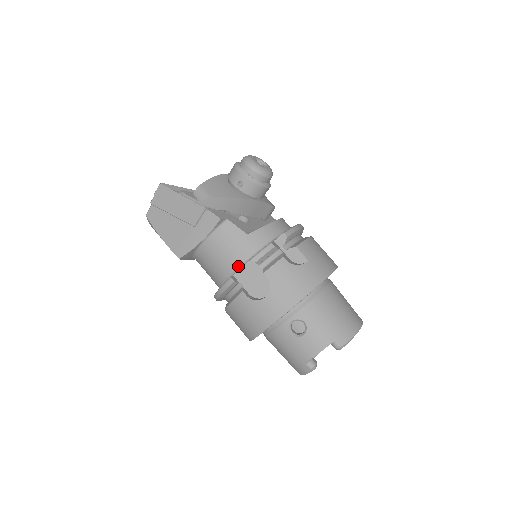
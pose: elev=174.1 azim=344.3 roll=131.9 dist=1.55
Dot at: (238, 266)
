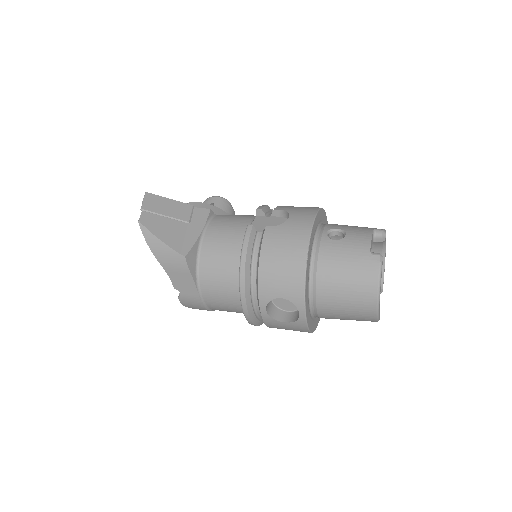
Dot at: occluded
